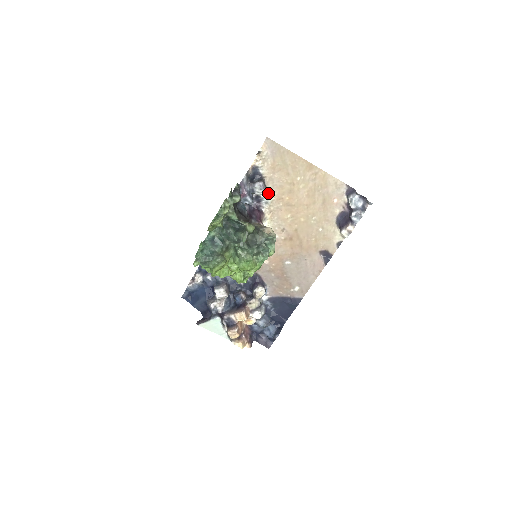
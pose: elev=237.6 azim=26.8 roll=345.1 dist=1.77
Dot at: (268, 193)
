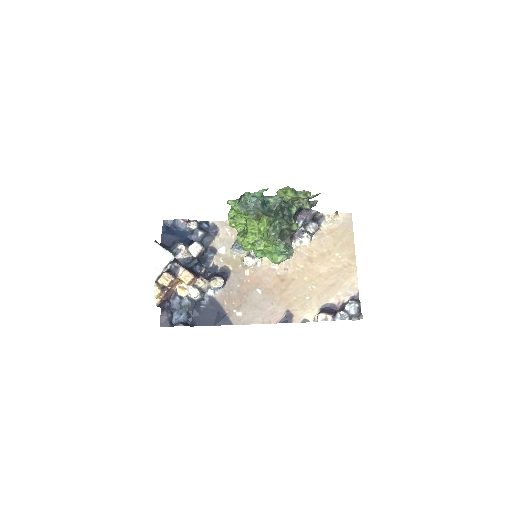
Dot at: (310, 238)
